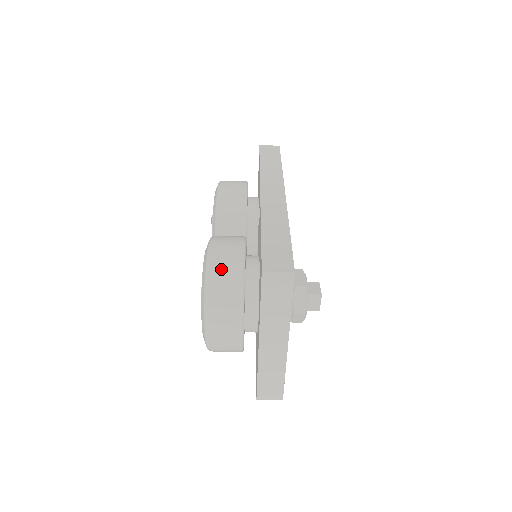
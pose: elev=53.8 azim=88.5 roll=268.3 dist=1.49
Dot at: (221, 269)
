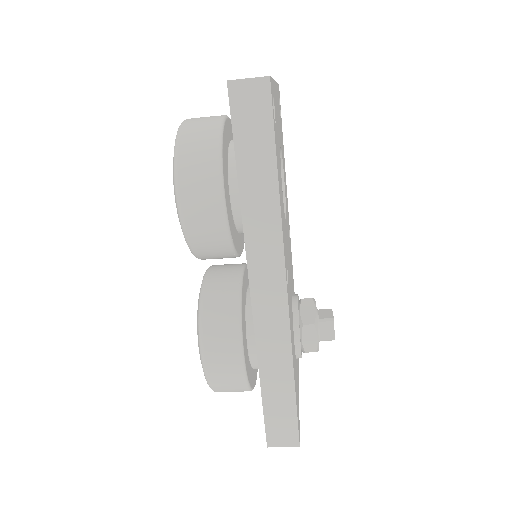
Dot at: (223, 386)
